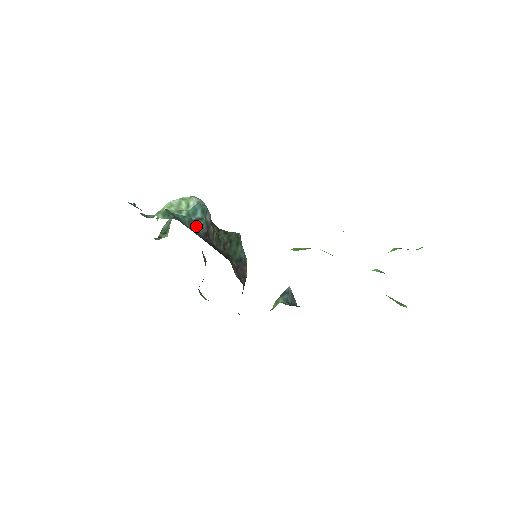
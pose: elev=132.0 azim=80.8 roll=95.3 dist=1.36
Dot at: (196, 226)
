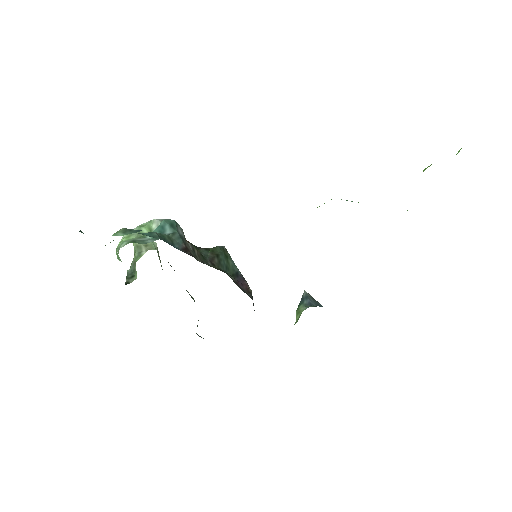
Dot at: (170, 241)
